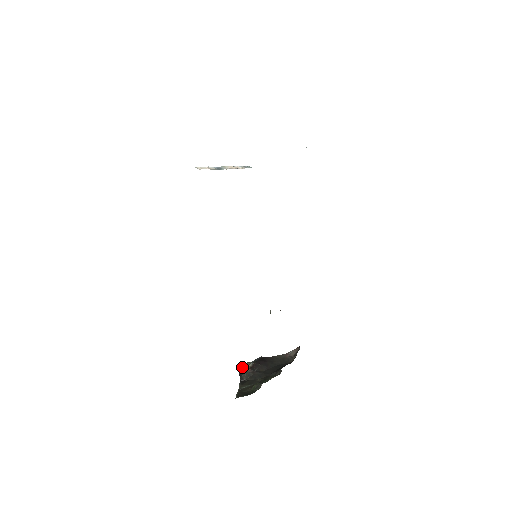
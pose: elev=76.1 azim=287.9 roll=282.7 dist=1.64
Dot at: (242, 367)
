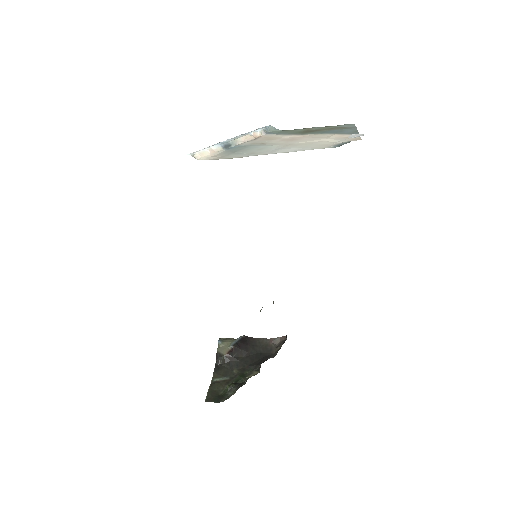
Dot at: (221, 346)
